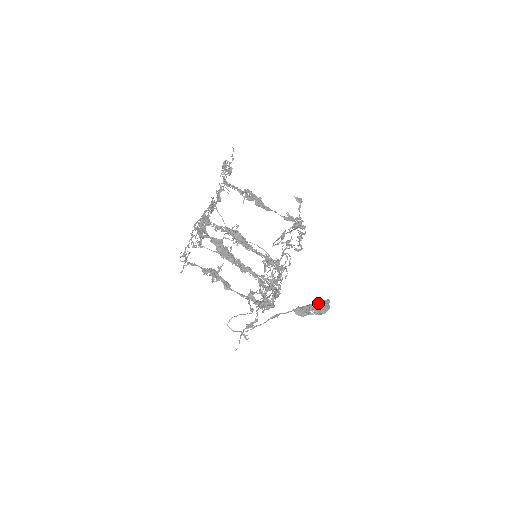
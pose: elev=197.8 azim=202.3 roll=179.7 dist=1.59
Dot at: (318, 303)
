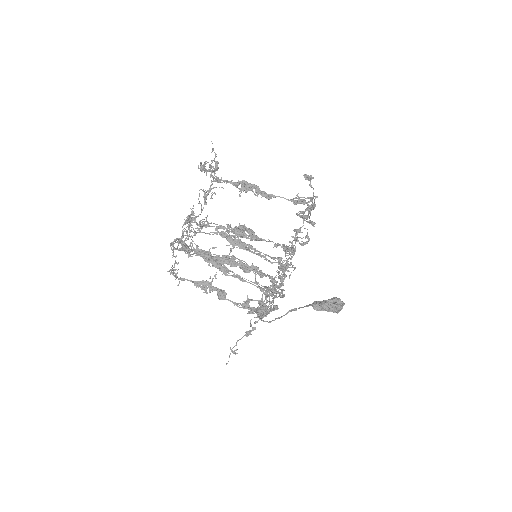
Dot at: (327, 304)
